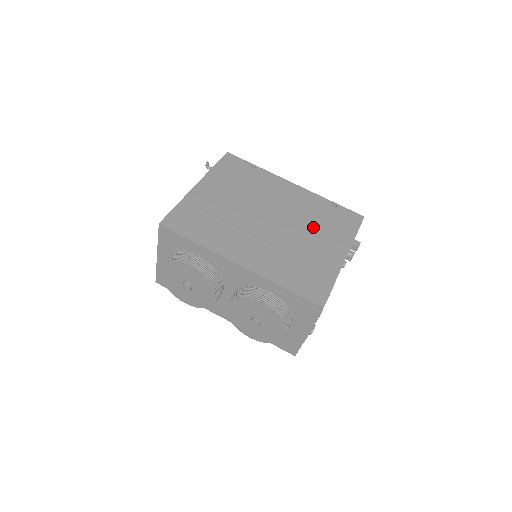
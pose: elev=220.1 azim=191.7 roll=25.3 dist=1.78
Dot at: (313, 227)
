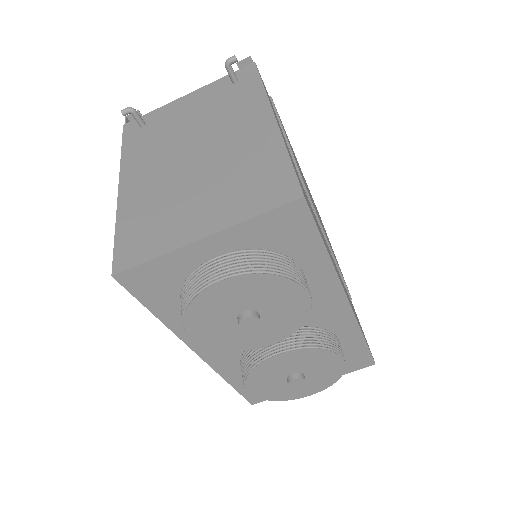
Dot at: occluded
